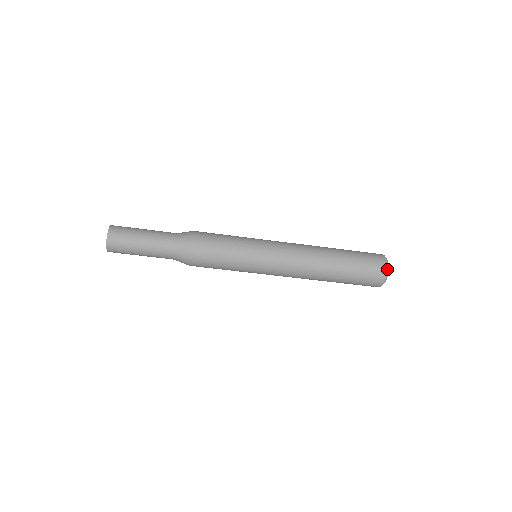
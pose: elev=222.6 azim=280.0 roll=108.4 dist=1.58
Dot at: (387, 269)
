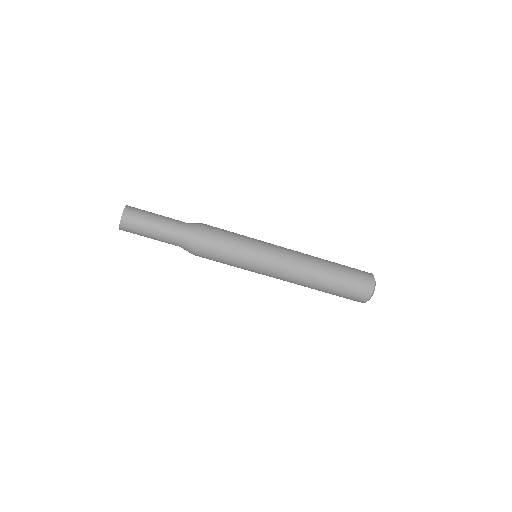
Dot at: (371, 274)
